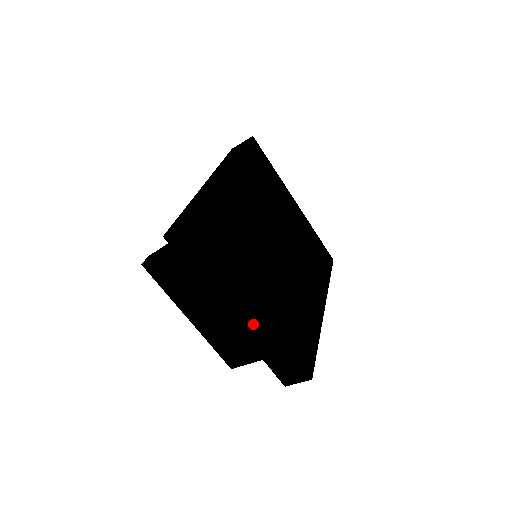
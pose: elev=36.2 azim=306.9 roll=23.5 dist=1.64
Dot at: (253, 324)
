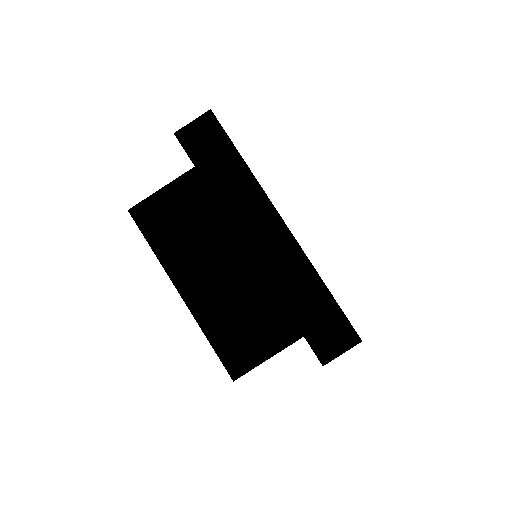
Dot at: (279, 251)
